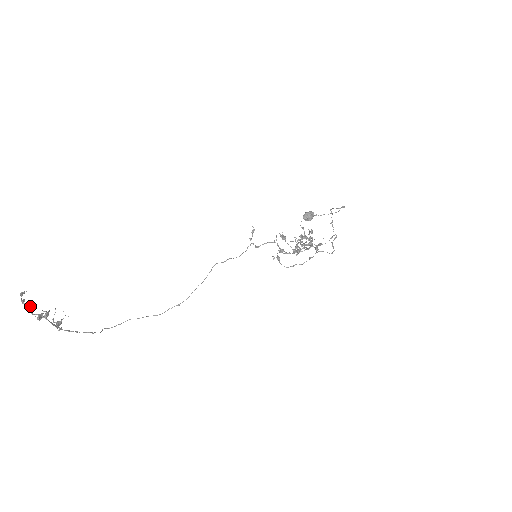
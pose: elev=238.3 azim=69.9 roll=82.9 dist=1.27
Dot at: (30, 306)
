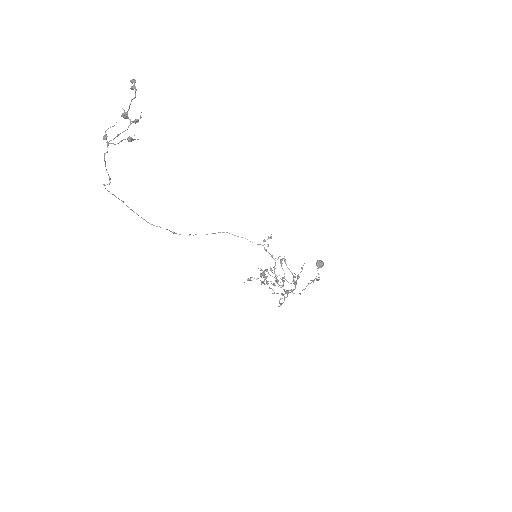
Dot at: occluded
